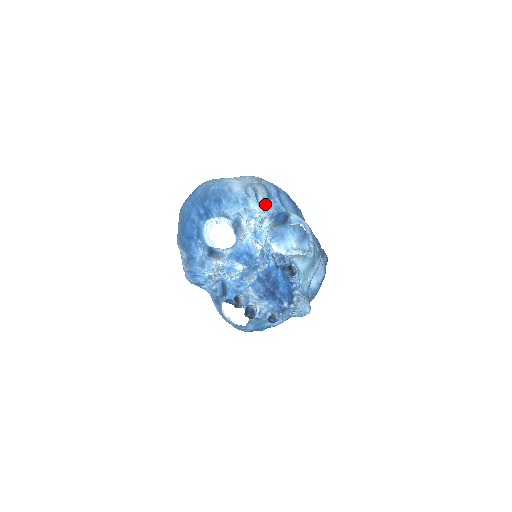
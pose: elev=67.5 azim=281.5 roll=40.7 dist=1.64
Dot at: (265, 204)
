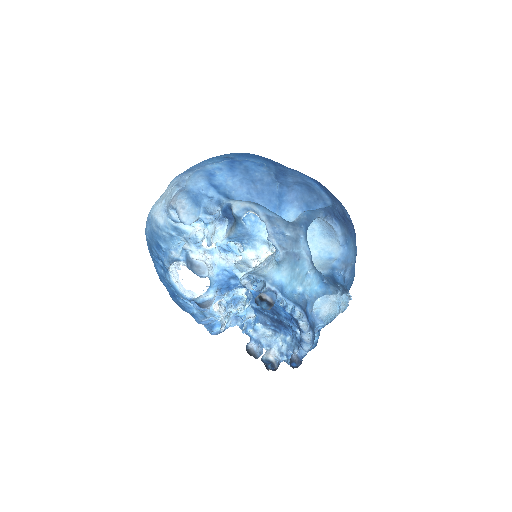
Dot at: (197, 218)
